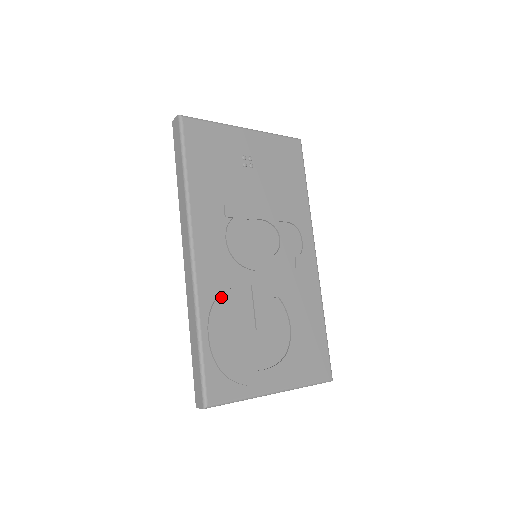
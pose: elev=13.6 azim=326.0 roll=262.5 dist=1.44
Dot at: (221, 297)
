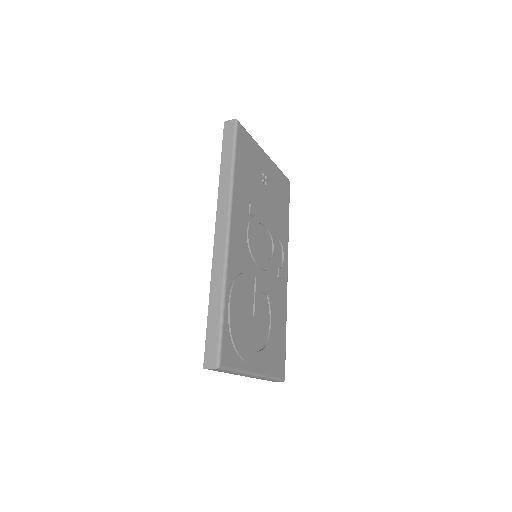
Dot at: (240, 276)
